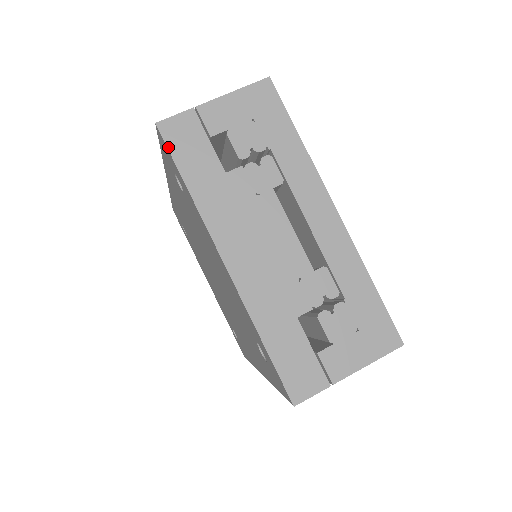
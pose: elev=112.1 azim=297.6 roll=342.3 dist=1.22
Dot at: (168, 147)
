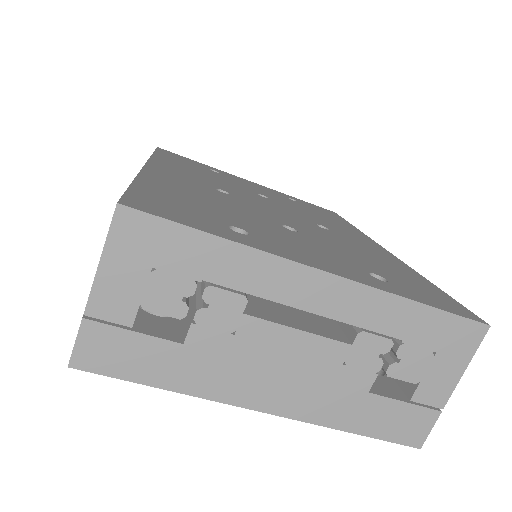
Dot at: (105, 375)
